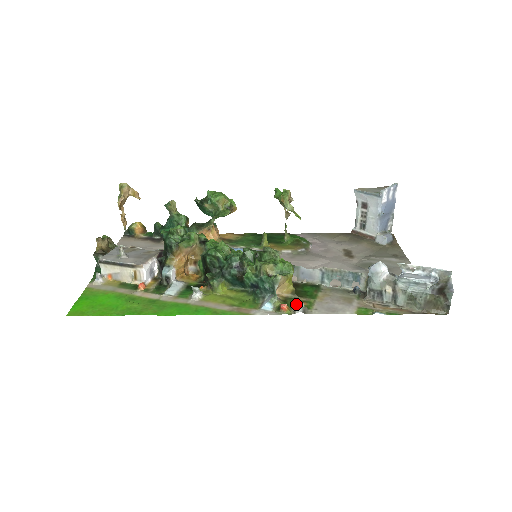
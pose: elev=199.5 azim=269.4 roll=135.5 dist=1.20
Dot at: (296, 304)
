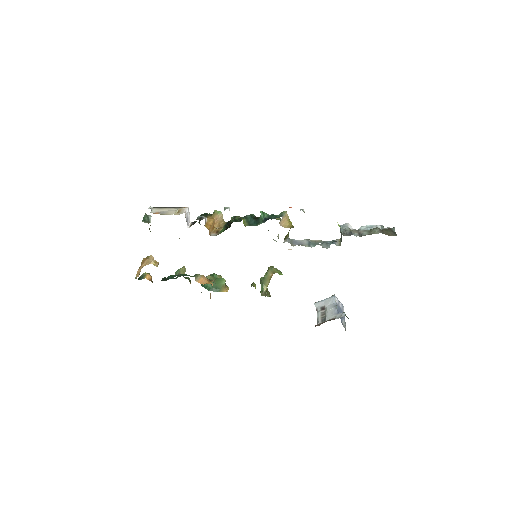
Dot at: occluded
